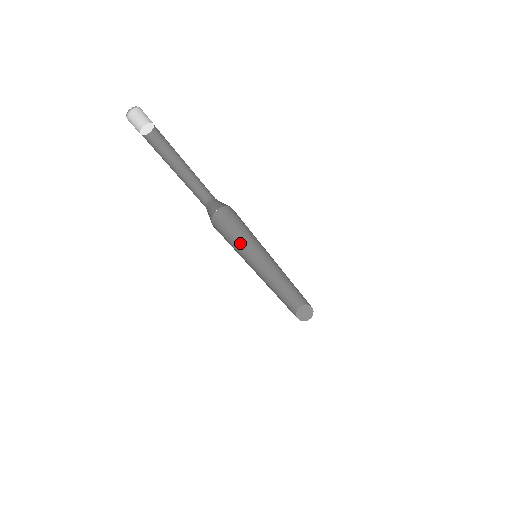
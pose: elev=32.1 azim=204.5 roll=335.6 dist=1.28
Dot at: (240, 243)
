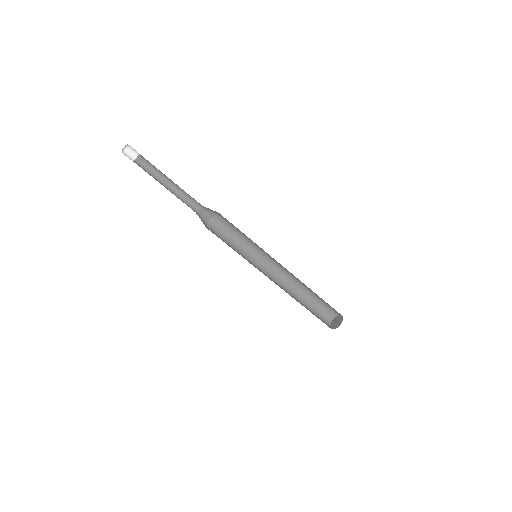
Dot at: (247, 242)
